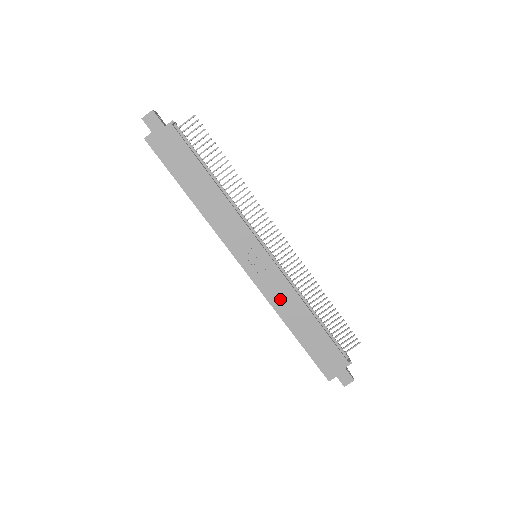
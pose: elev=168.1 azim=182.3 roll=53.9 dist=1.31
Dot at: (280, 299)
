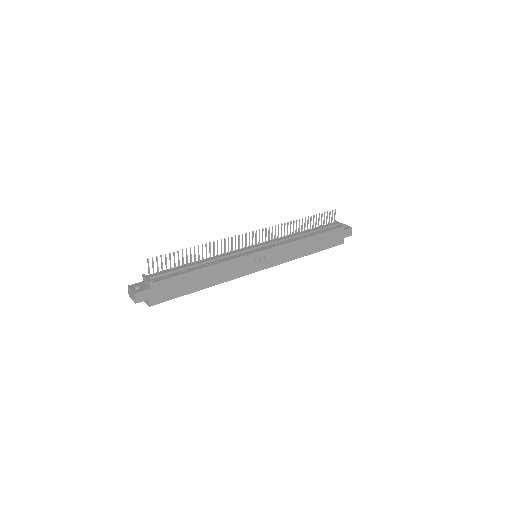
Dot at: (290, 254)
